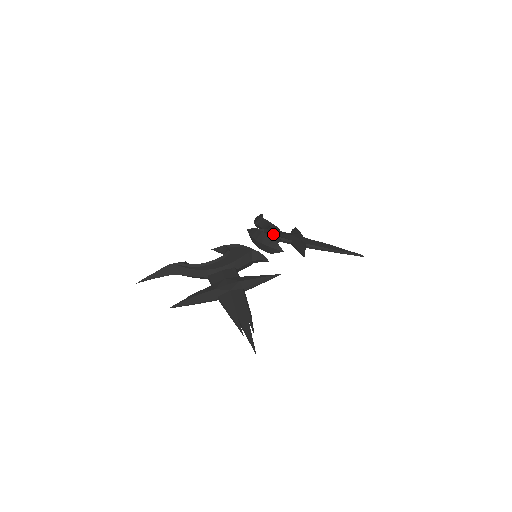
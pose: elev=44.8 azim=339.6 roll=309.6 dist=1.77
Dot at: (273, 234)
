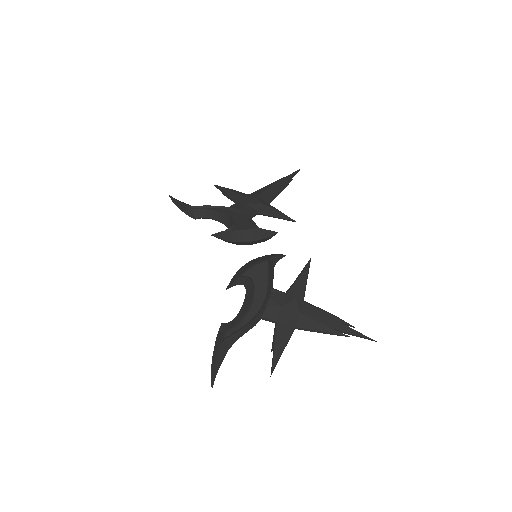
Dot at: (244, 221)
